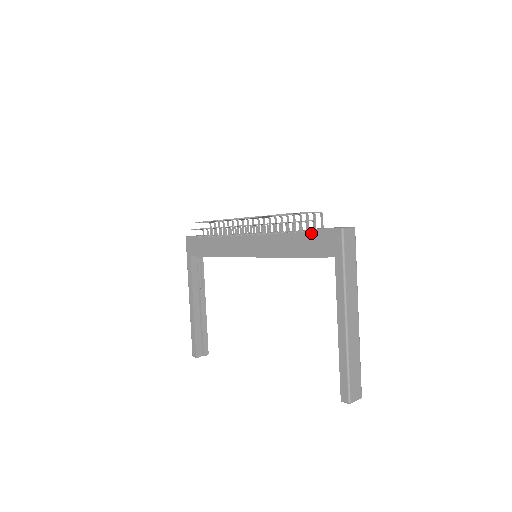
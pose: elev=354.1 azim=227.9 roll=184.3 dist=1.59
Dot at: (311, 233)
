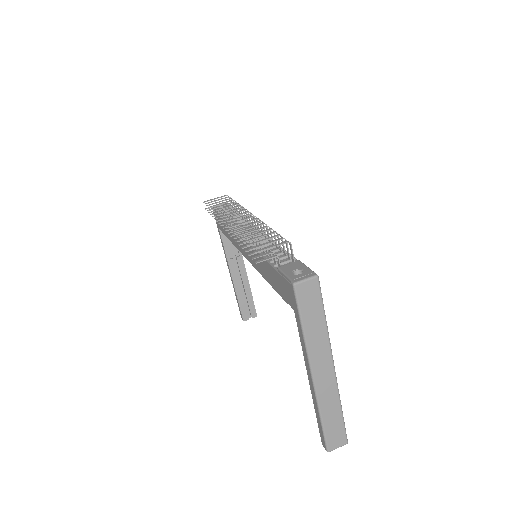
Dot at: (275, 270)
